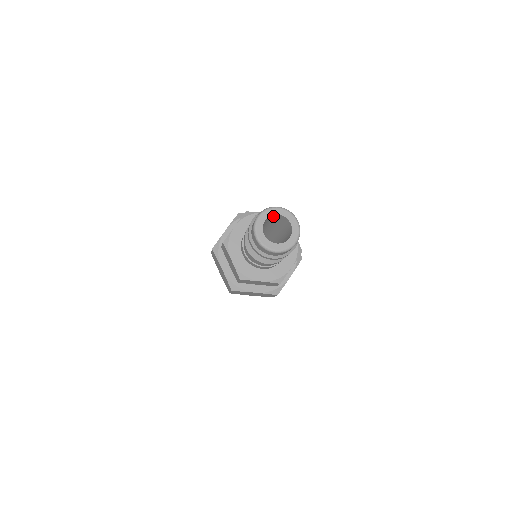
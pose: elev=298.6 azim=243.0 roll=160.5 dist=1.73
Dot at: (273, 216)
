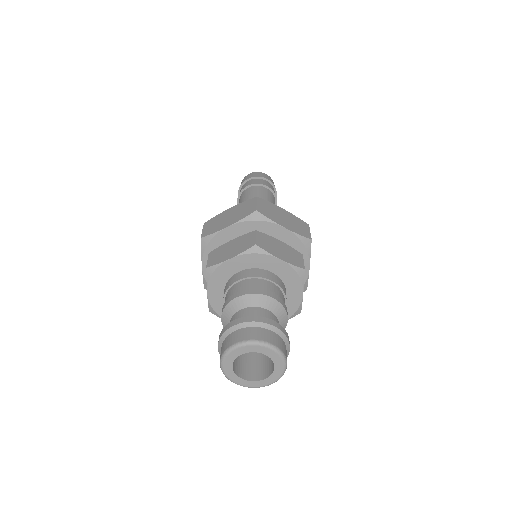
Dot at: occluded
